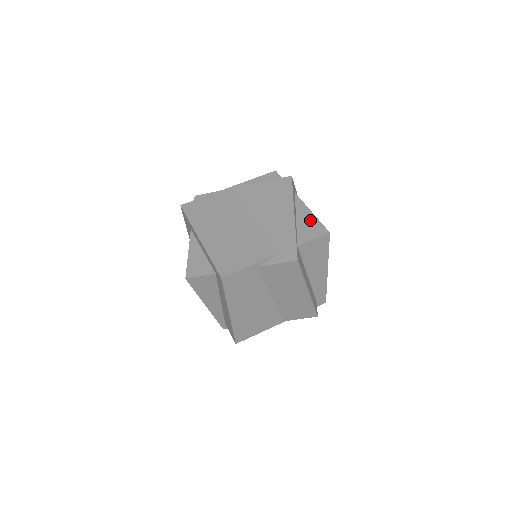
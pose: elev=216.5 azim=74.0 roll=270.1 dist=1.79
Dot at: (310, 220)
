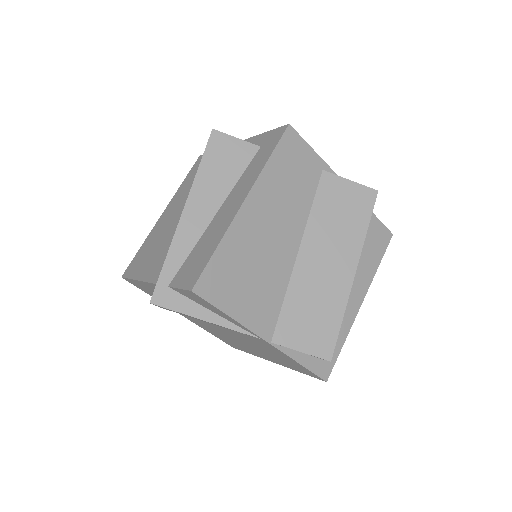
Dot at: occluded
